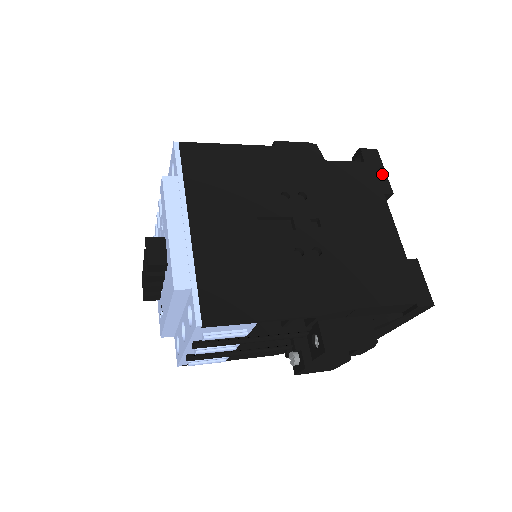
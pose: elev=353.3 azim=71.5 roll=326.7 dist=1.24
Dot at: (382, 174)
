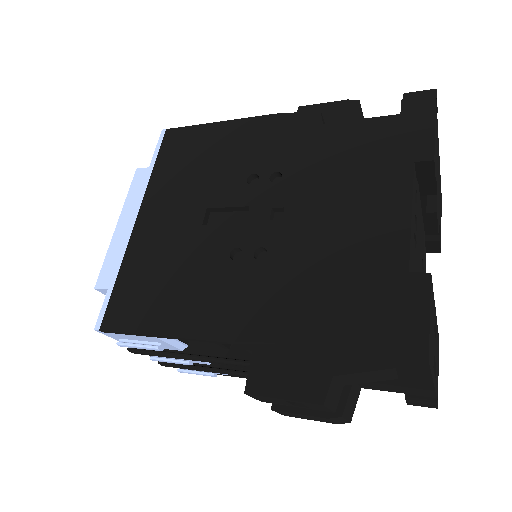
Dot at: (426, 129)
